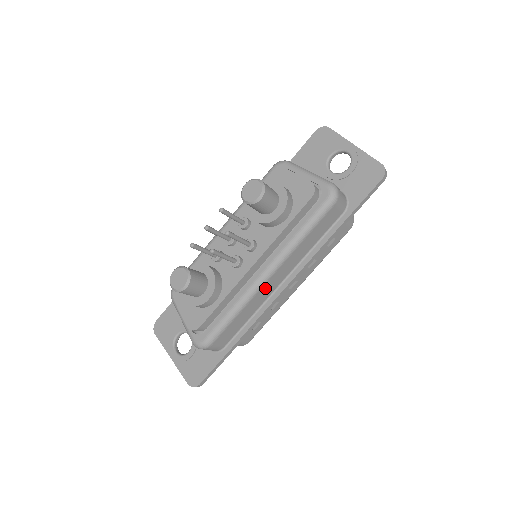
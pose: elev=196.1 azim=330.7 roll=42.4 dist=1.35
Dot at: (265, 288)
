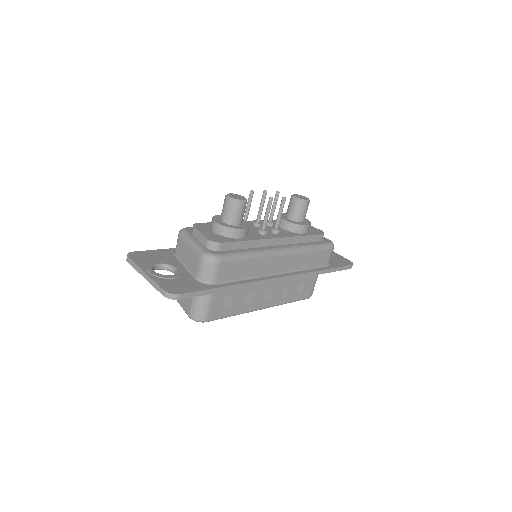
Dot at: (274, 261)
